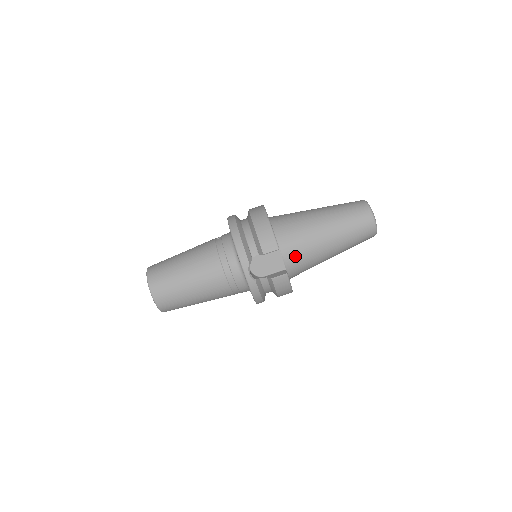
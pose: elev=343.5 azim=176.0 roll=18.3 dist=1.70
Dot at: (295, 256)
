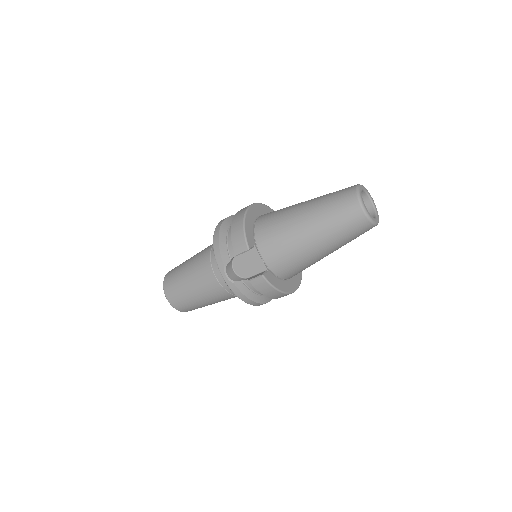
Dot at: (275, 255)
